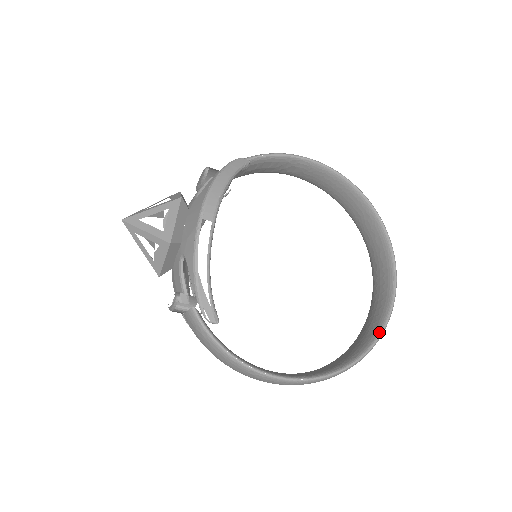
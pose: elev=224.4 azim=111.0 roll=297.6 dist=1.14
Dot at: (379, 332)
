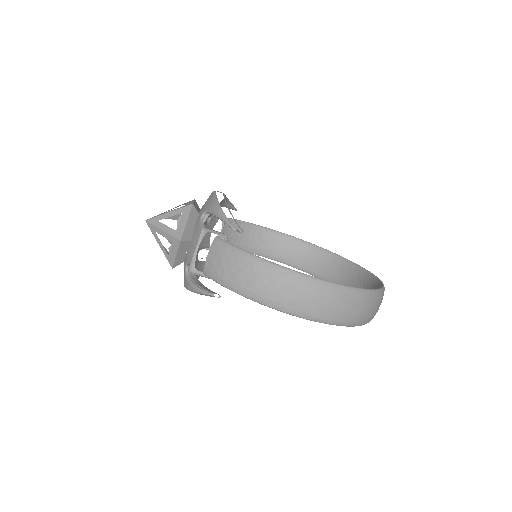
Dot at: (380, 287)
